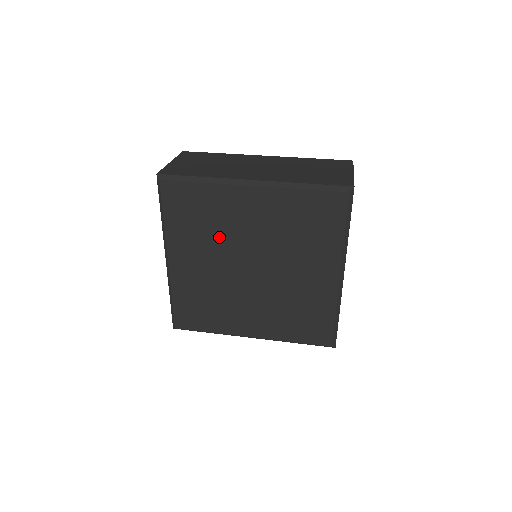
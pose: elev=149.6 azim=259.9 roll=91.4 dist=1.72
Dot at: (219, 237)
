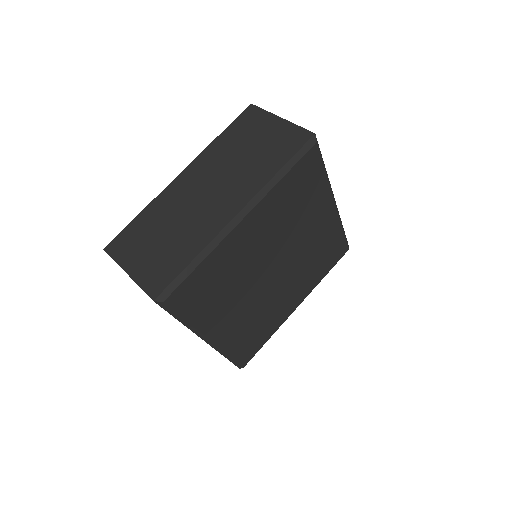
Dot at: (240, 280)
